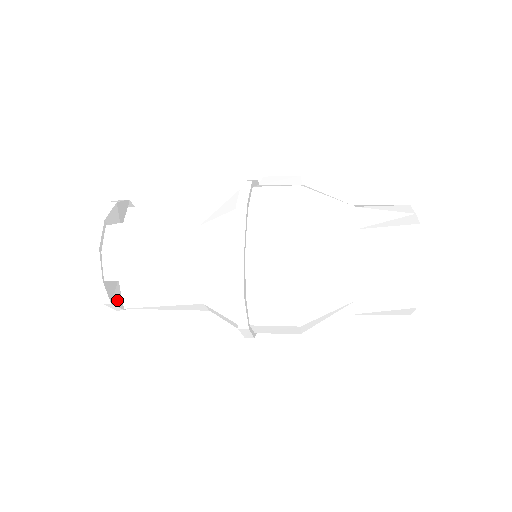
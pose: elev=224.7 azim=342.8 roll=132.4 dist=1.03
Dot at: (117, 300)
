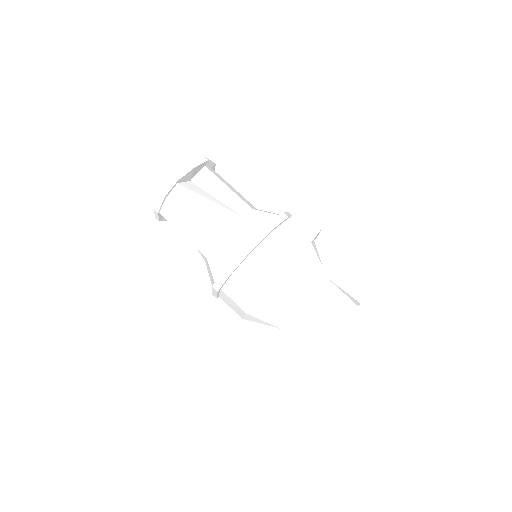
Dot at: occluded
